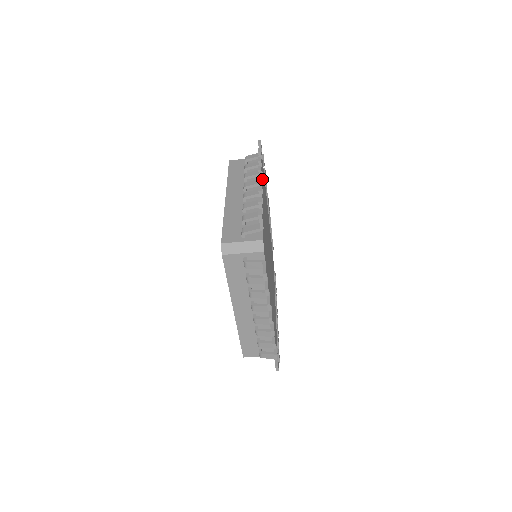
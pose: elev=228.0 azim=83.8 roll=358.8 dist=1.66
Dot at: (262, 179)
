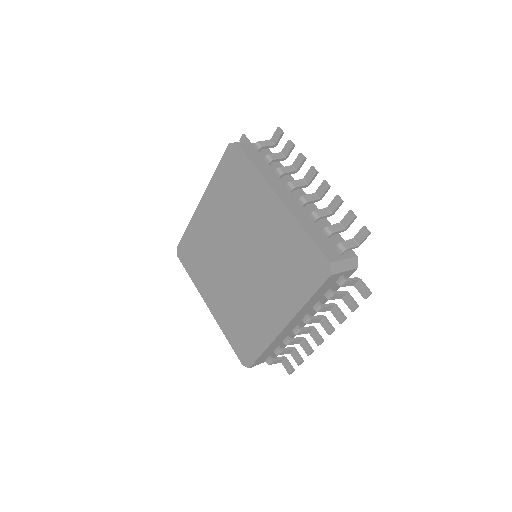
Dot at: (324, 324)
